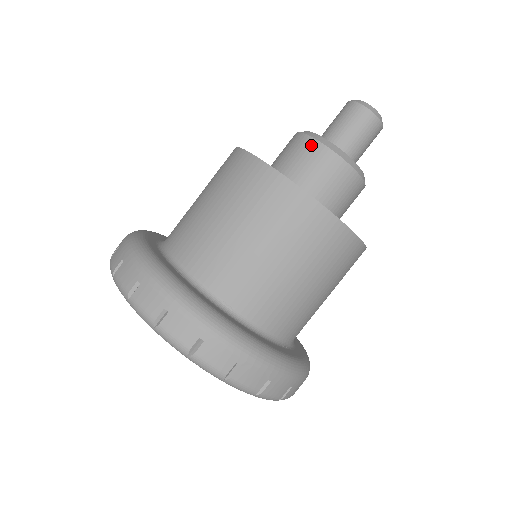
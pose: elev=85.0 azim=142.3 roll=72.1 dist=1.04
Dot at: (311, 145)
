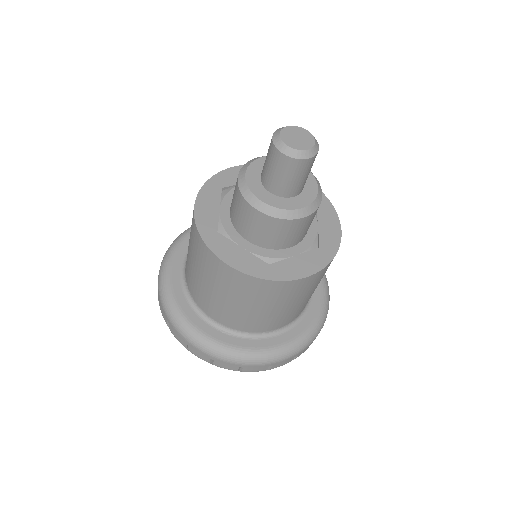
Dot at: (267, 220)
